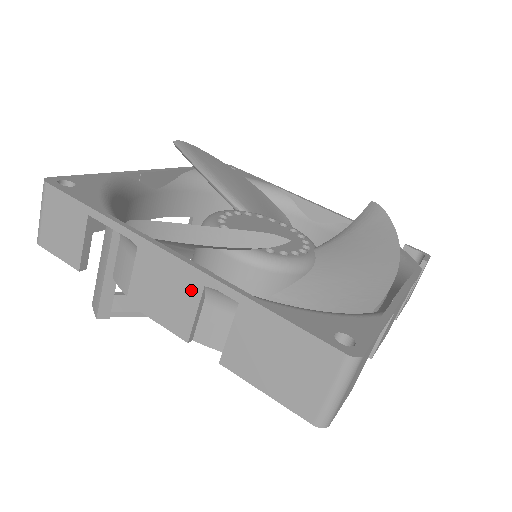
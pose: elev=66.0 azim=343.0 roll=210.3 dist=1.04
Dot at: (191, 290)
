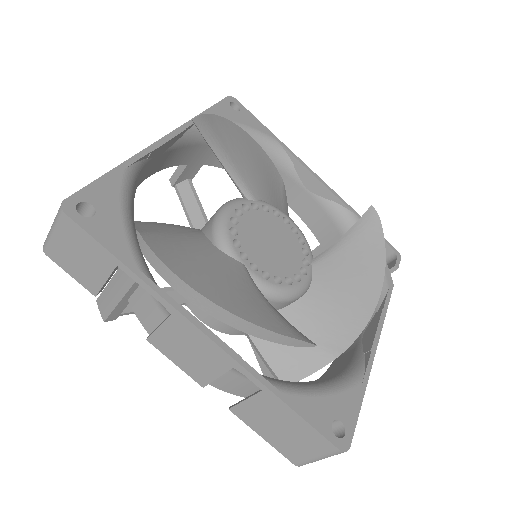
Dot at: (219, 364)
